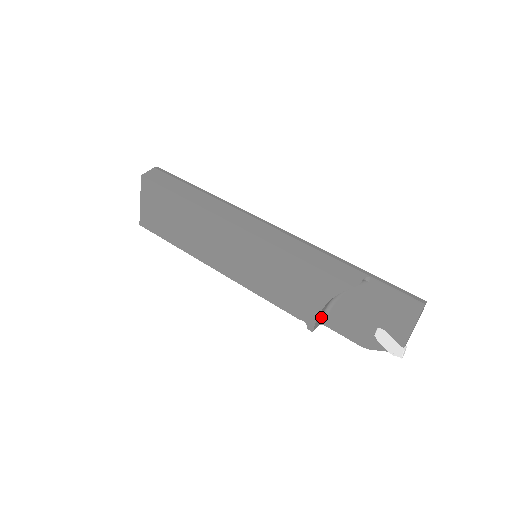
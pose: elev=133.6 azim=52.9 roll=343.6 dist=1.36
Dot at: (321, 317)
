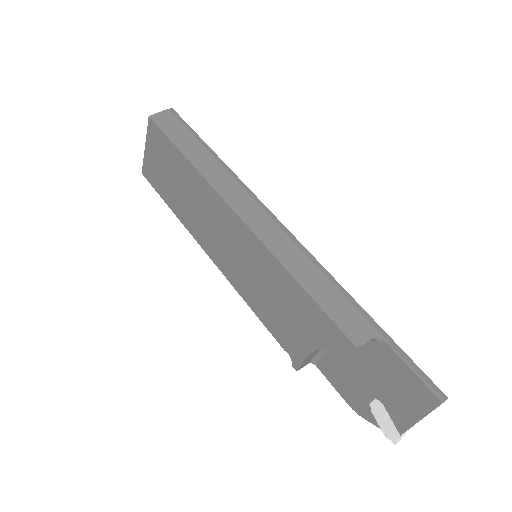
Dot at: (312, 356)
